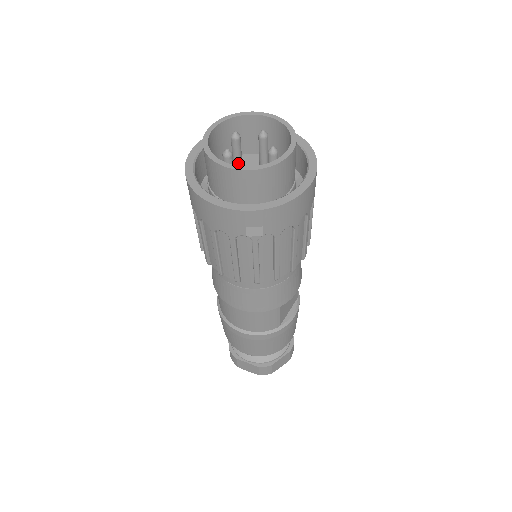
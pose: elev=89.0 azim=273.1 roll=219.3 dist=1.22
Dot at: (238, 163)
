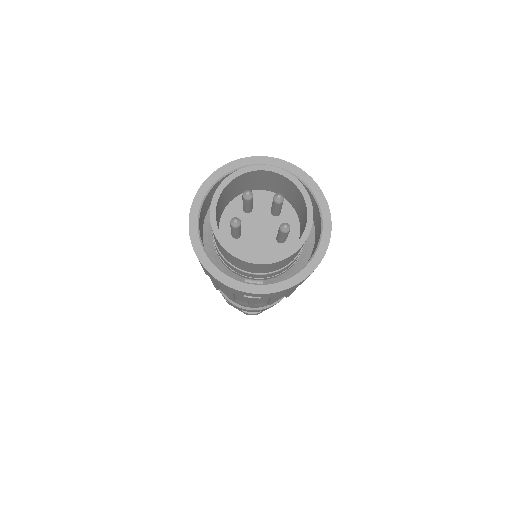
Dot at: (248, 210)
